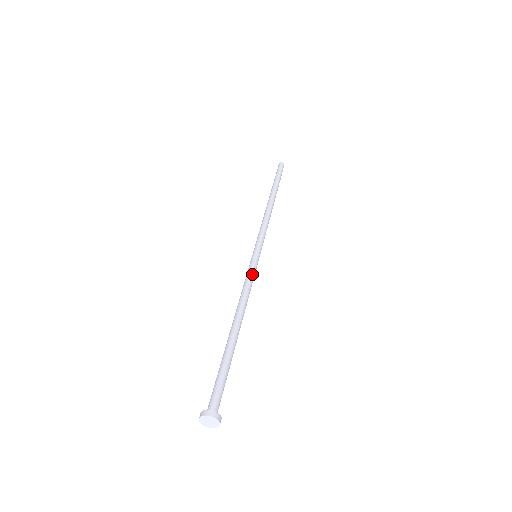
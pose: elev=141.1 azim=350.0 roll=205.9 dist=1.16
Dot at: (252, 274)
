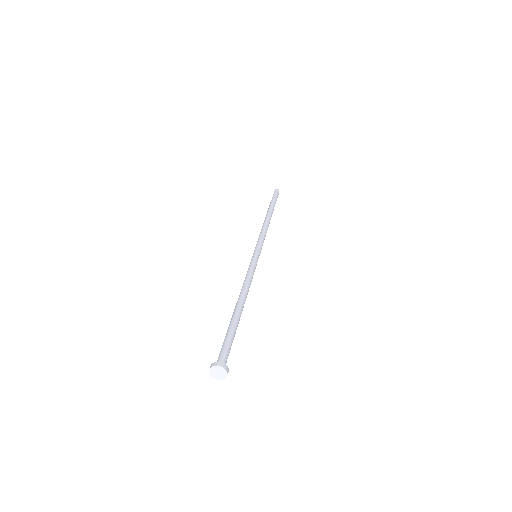
Dot at: occluded
